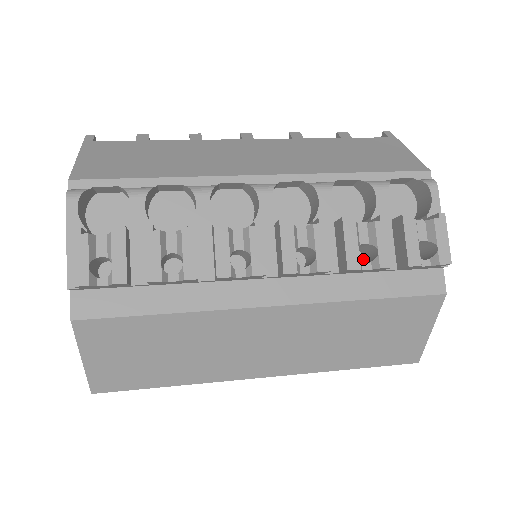
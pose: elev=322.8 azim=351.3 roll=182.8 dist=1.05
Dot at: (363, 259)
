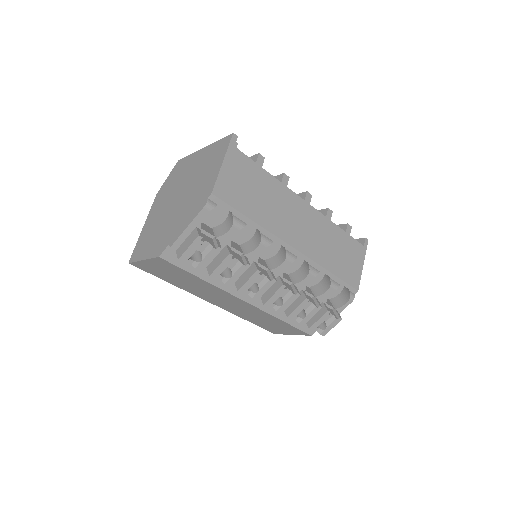
Dot at: occluded
